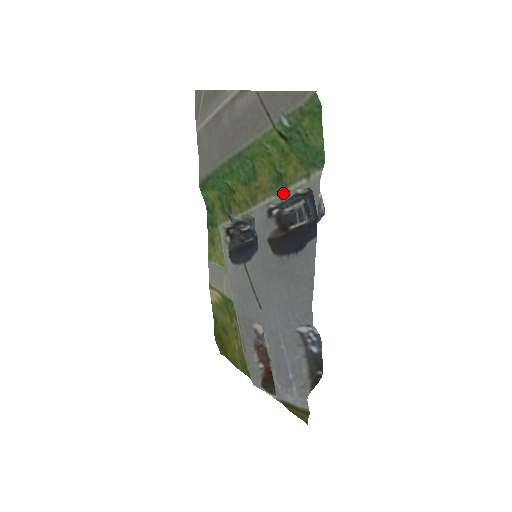
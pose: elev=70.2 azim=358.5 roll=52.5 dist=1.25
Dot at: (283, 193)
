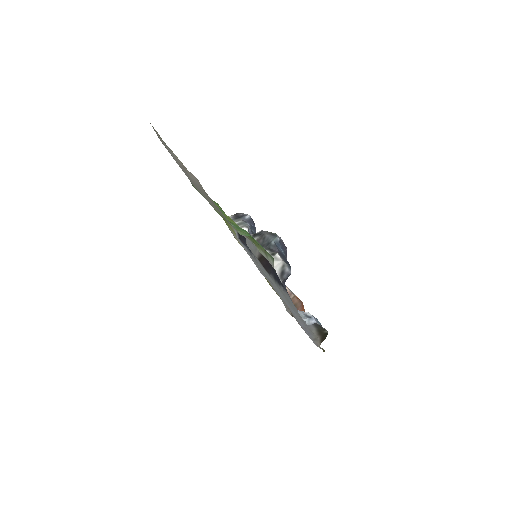
Dot at: occluded
